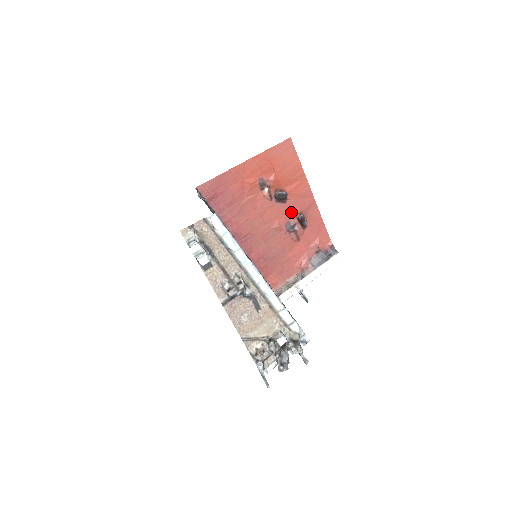
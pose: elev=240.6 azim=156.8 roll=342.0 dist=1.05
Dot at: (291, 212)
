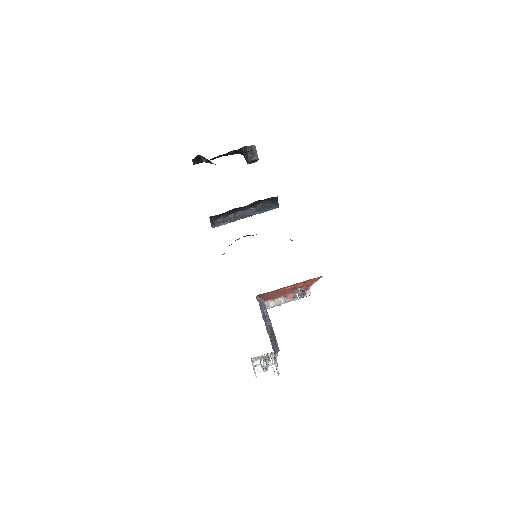
Dot at: occluded
